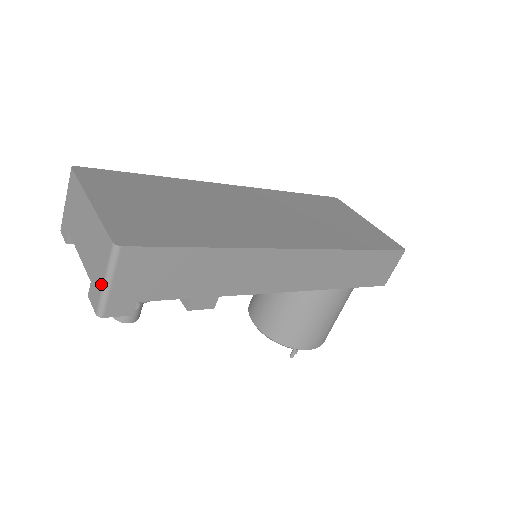
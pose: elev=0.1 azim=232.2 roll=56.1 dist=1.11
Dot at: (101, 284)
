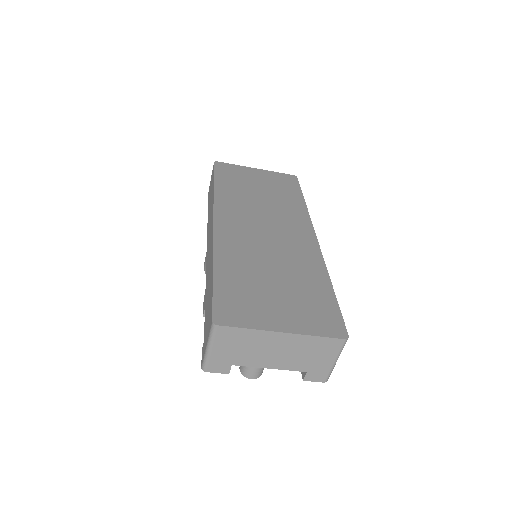
Dot at: (330, 366)
